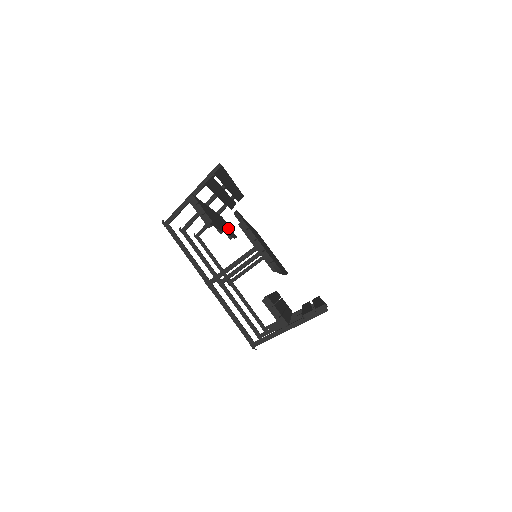
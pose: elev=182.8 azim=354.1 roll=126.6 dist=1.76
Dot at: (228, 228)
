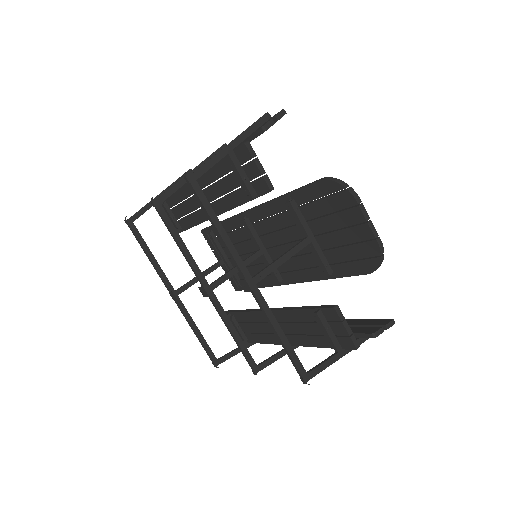
Dot at: occluded
